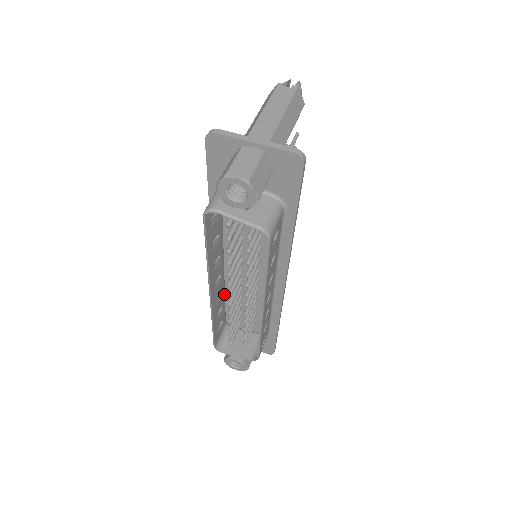
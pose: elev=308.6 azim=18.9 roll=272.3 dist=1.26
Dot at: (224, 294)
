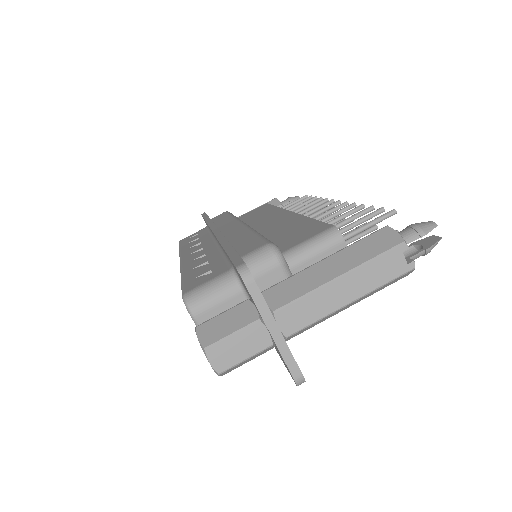
Dot at: occluded
